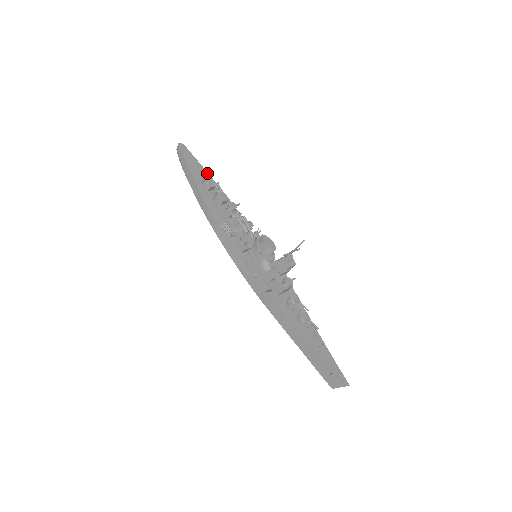
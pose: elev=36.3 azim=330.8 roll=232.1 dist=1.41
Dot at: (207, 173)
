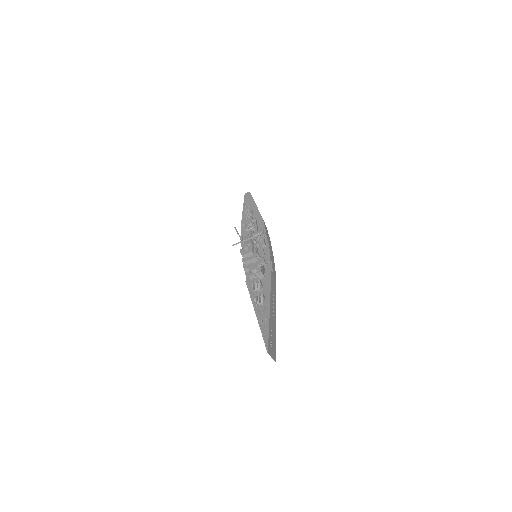
Dot at: (248, 206)
